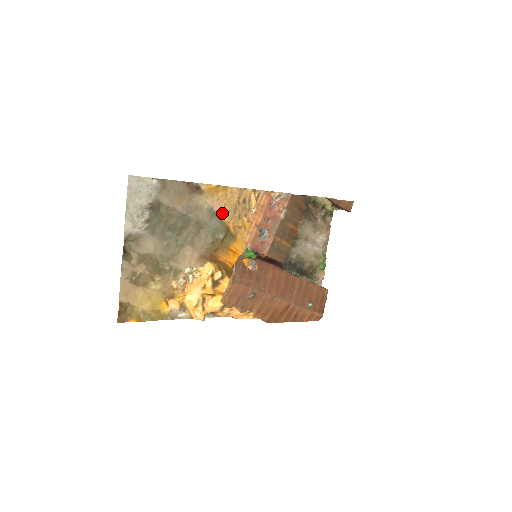
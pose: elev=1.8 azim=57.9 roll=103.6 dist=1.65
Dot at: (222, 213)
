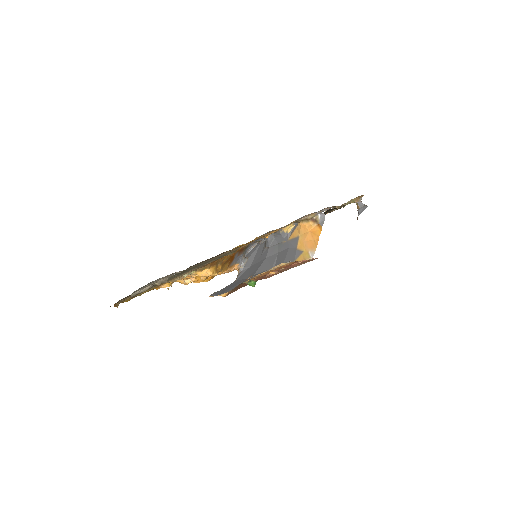
Dot at: occluded
